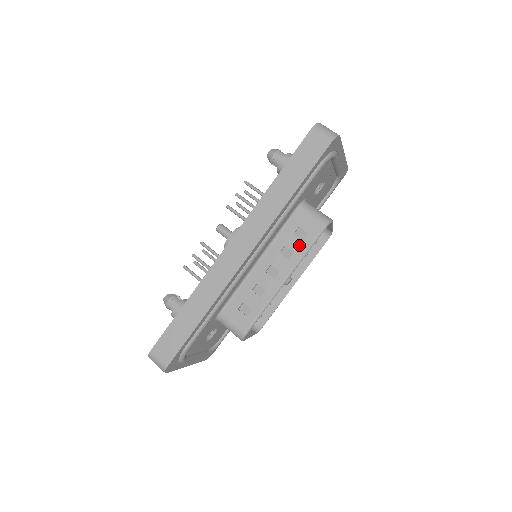
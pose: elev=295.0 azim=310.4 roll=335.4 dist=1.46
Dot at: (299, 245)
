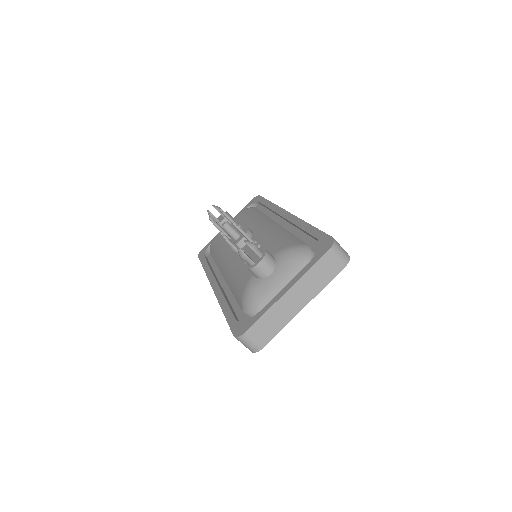
Dot at: occluded
